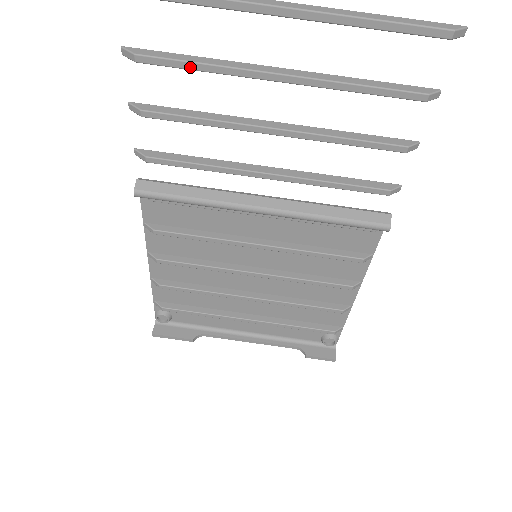
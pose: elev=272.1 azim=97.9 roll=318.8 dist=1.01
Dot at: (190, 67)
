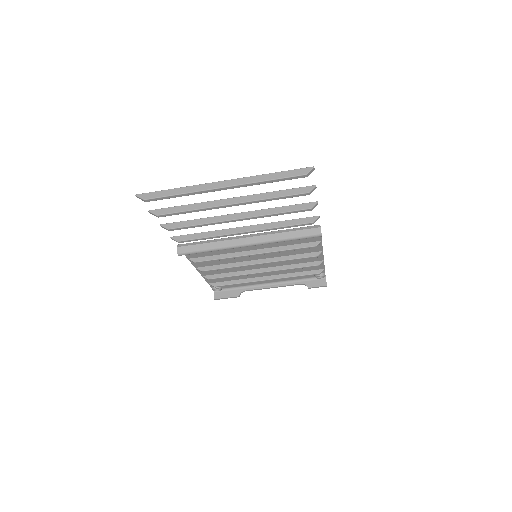
Dot at: (185, 213)
